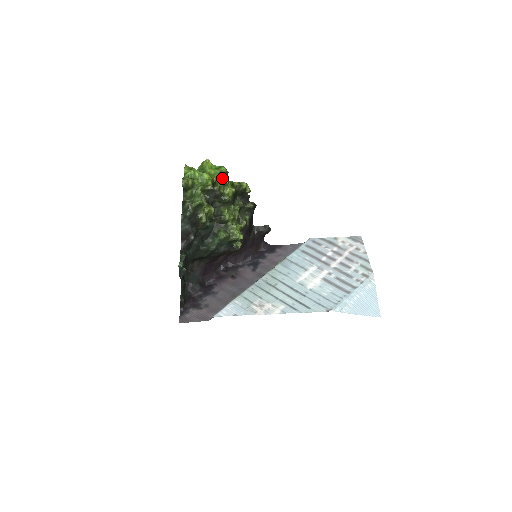
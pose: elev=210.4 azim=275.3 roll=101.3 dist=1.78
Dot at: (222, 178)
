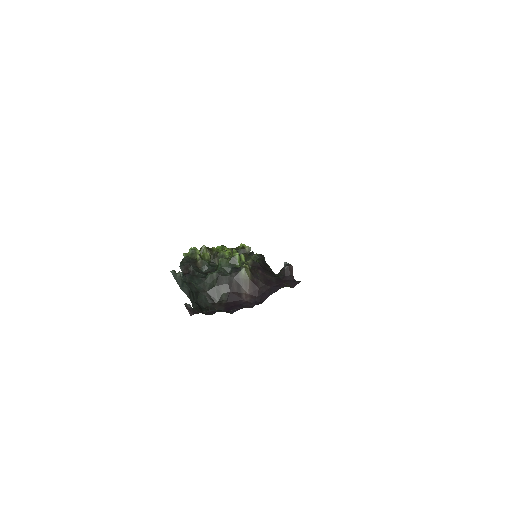
Dot at: occluded
